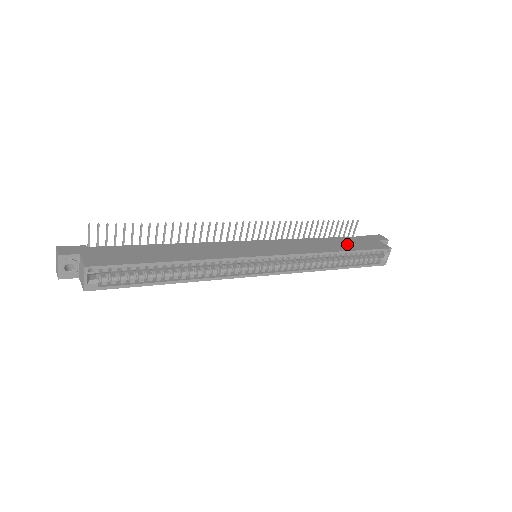
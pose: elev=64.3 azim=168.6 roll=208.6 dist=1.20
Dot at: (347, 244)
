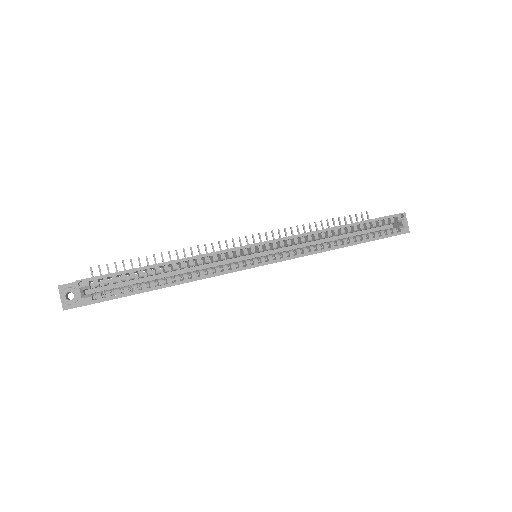
Dot at: occluded
